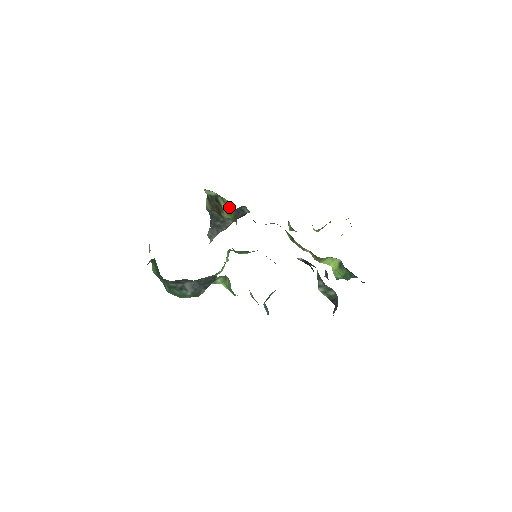
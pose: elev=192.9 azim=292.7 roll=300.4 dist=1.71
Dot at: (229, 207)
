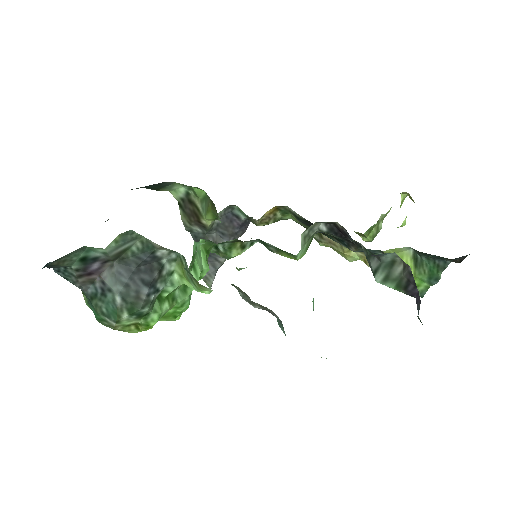
Dot at: (205, 200)
